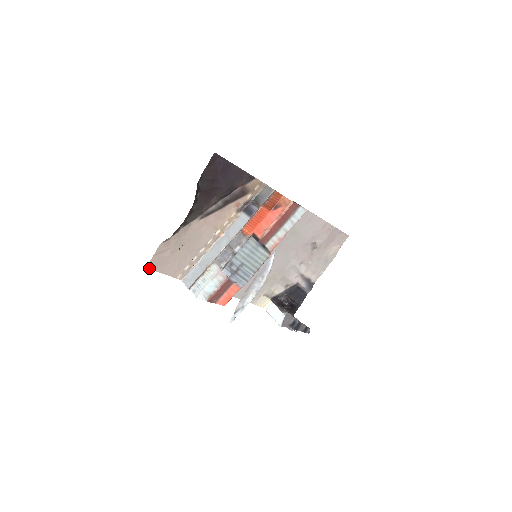
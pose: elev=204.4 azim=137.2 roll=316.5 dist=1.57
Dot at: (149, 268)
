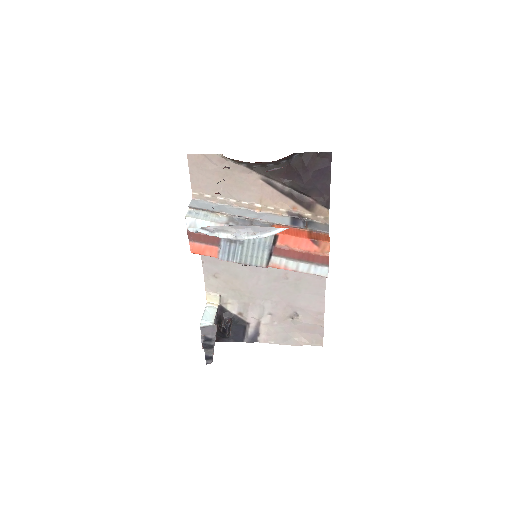
Dot at: (188, 157)
